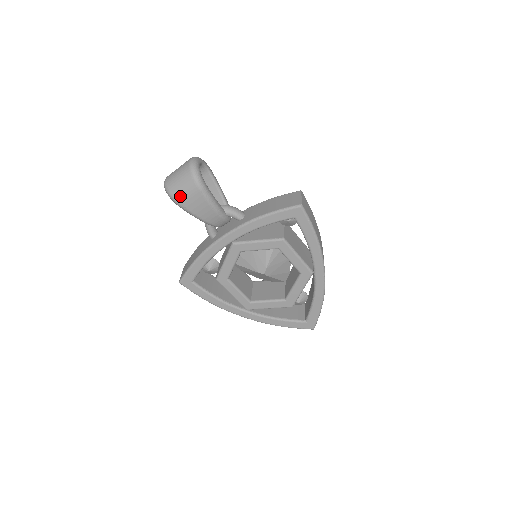
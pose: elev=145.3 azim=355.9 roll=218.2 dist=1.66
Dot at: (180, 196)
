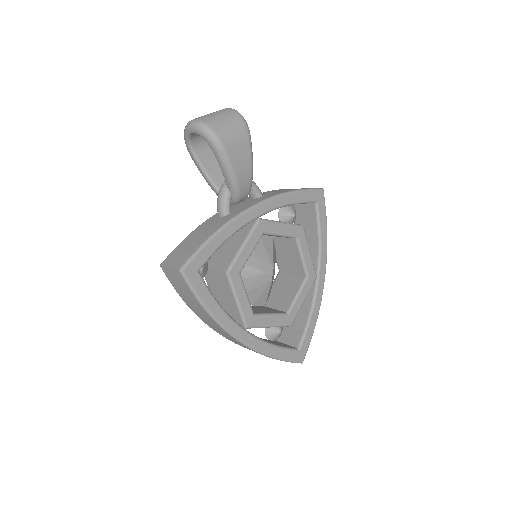
Dot at: (226, 136)
